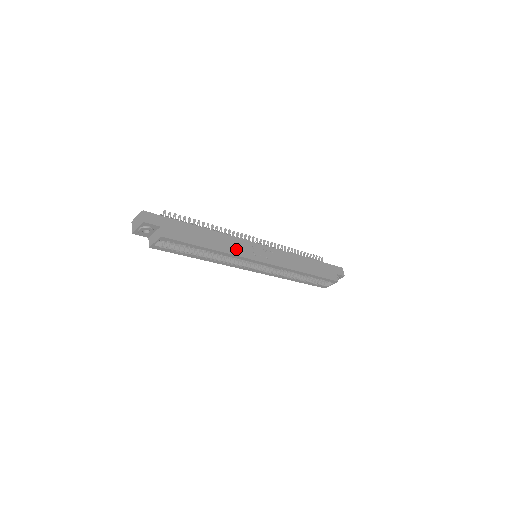
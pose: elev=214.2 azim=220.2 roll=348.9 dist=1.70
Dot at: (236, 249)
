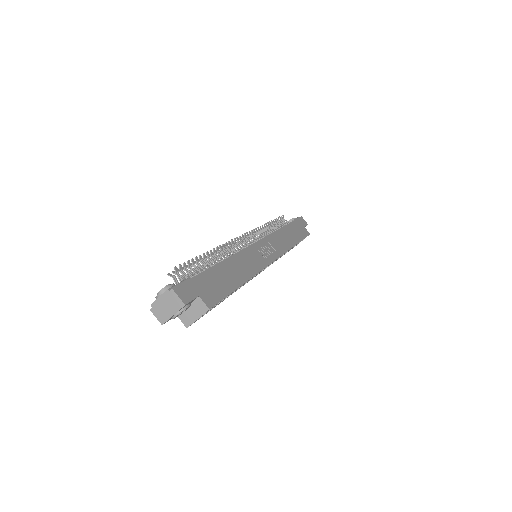
Dot at: (253, 264)
